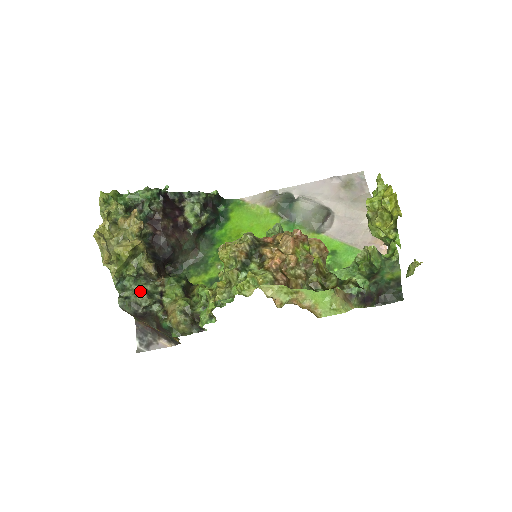
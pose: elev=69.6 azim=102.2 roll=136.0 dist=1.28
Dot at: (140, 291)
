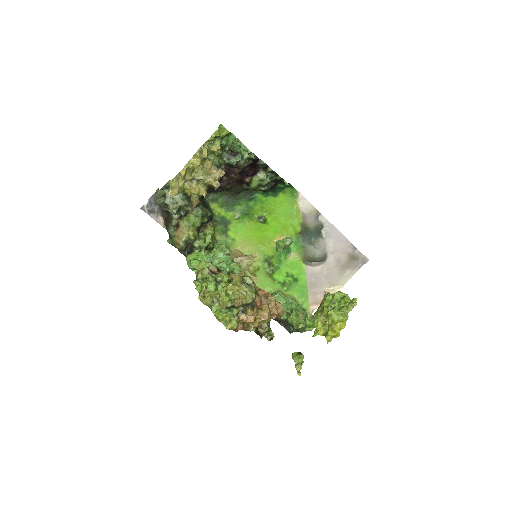
Dot at: (176, 202)
